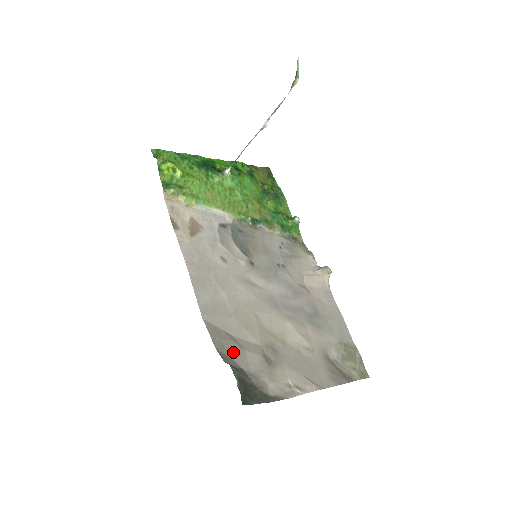
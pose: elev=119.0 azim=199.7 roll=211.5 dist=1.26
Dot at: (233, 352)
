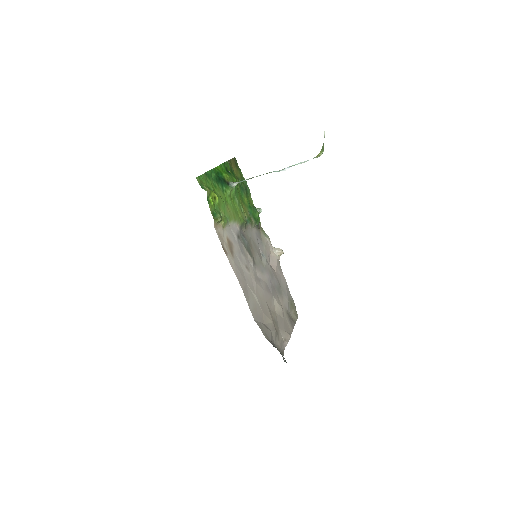
Dot at: (270, 336)
